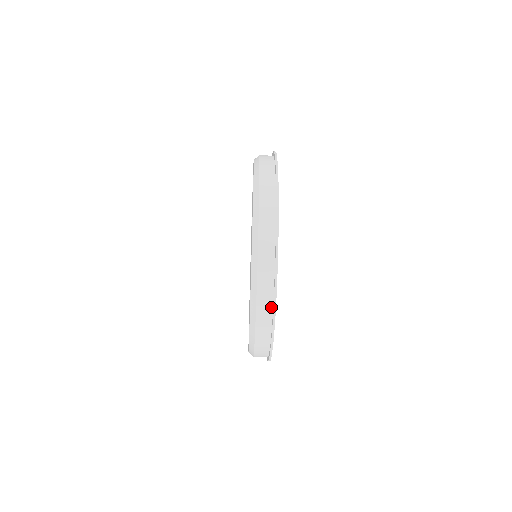
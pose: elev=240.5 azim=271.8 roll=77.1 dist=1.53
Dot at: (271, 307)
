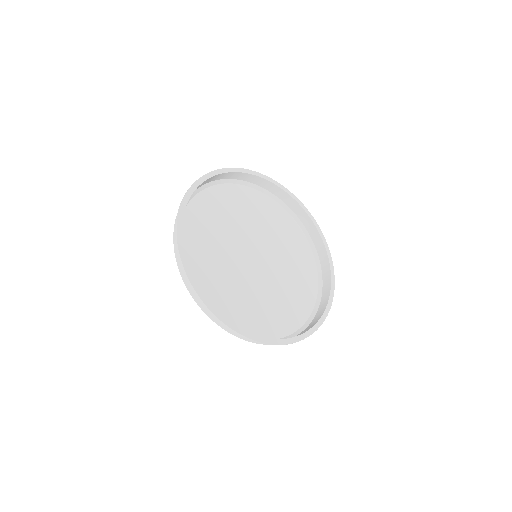
Dot at: (288, 341)
